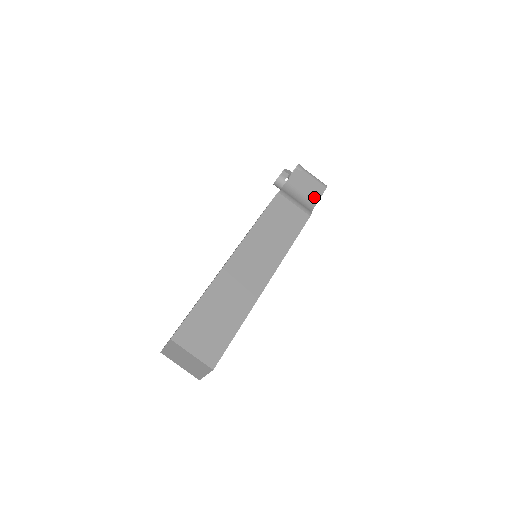
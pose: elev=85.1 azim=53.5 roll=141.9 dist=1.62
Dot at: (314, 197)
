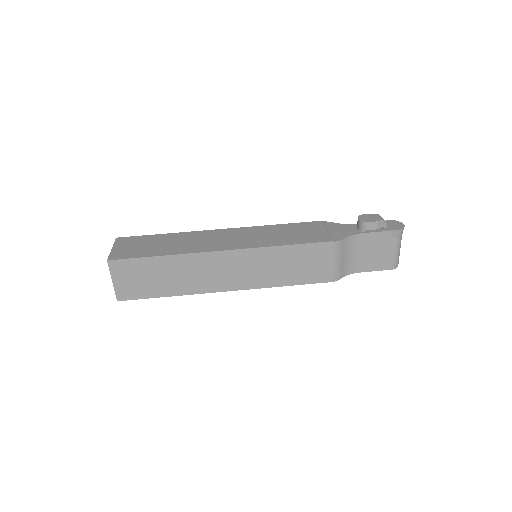
Dot at: (368, 266)
